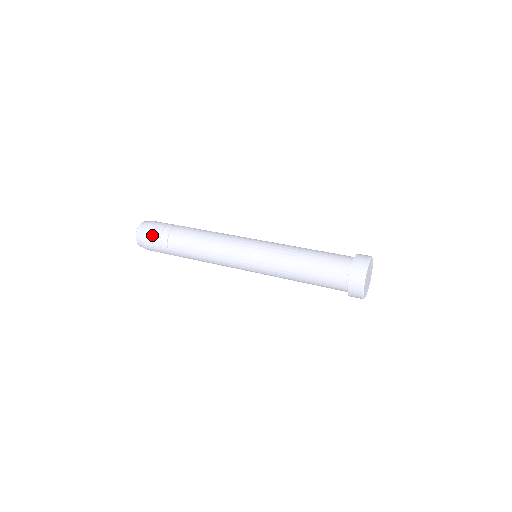
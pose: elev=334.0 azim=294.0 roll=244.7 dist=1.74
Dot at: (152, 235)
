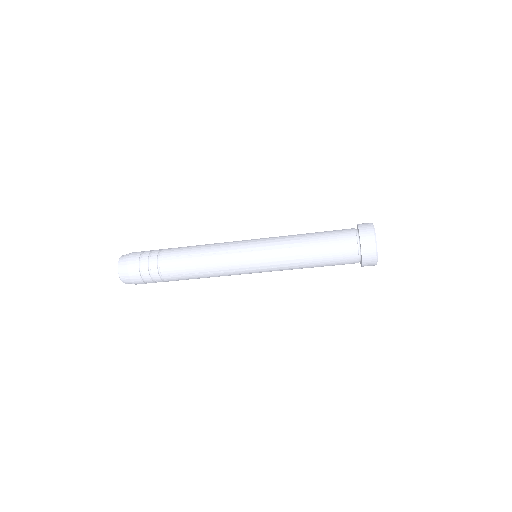
Dot at: (143, 251)
